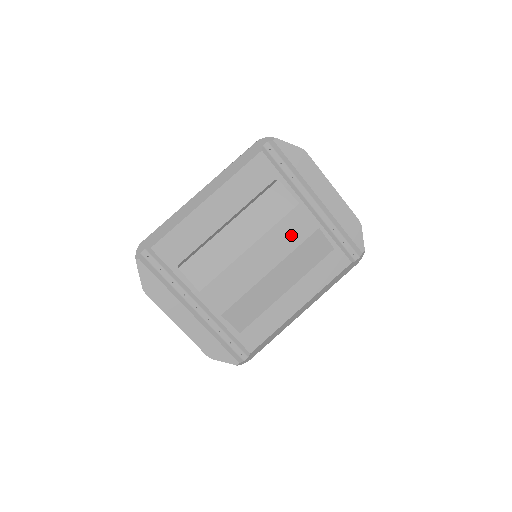
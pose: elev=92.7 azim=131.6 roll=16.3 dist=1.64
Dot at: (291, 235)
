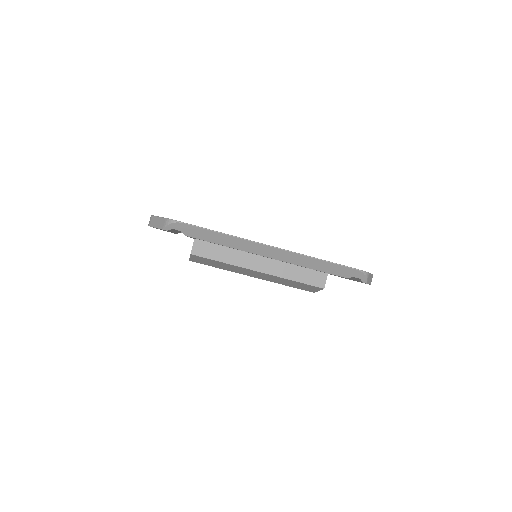
Dot at: occluded
